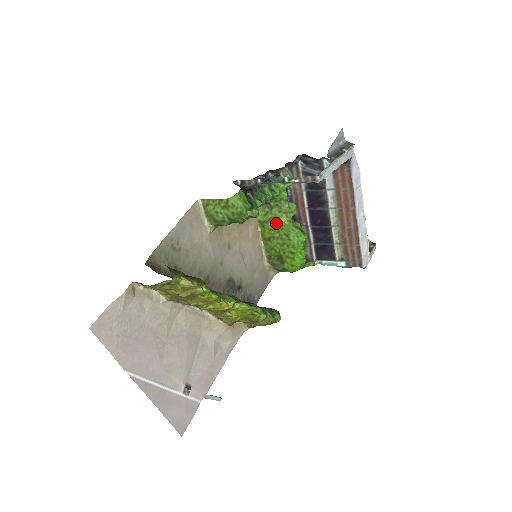
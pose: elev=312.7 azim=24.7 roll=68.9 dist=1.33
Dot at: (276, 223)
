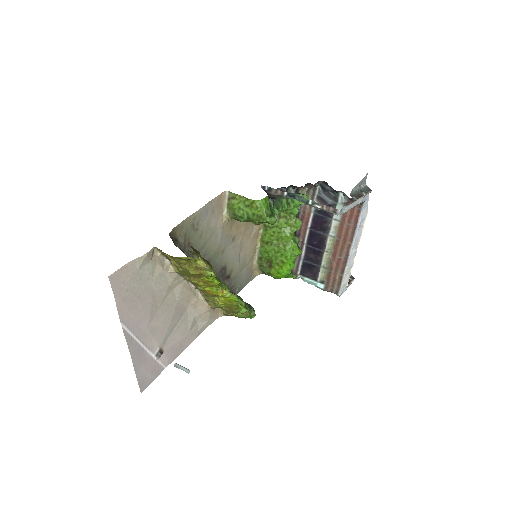
Dot at: (279, 232)
